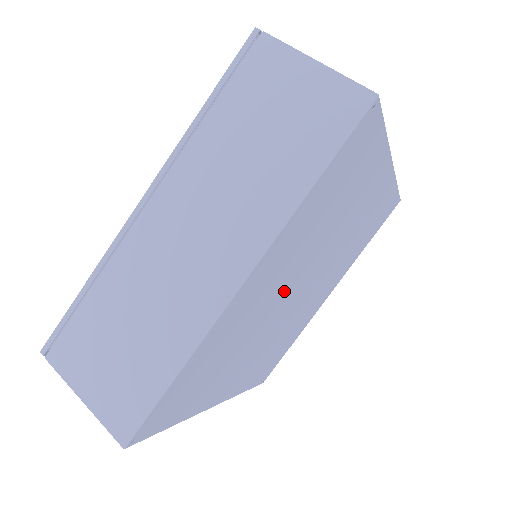
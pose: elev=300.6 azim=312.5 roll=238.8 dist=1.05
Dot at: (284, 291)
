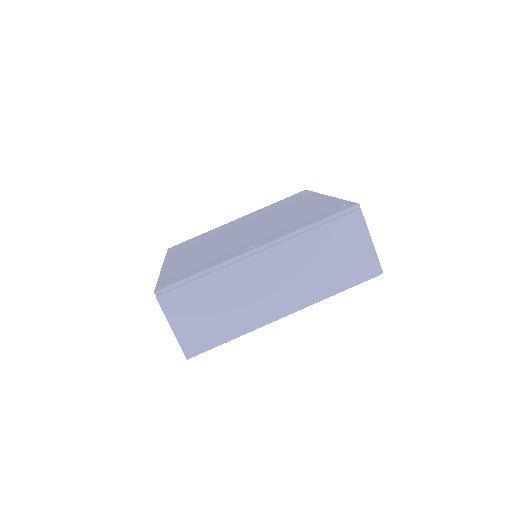
Dot at: occluded
